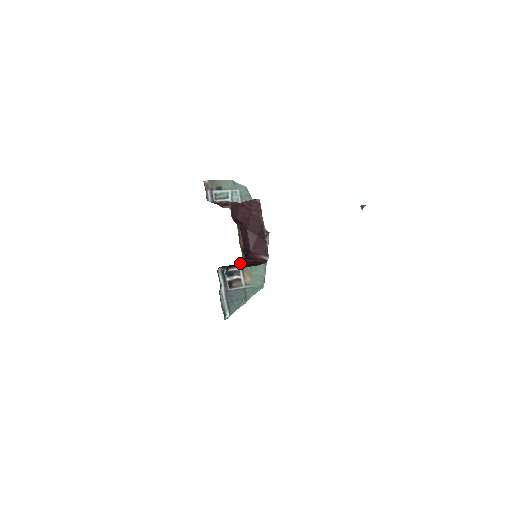
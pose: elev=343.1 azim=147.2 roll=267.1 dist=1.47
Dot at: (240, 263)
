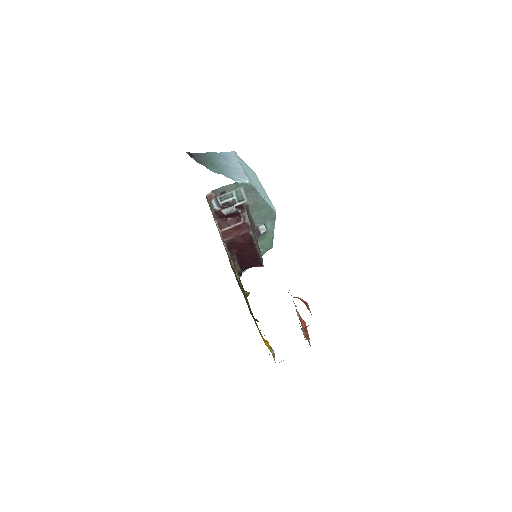
Dot at: occluded
